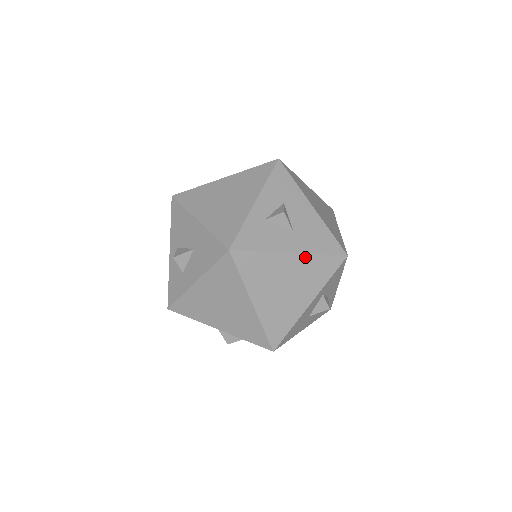
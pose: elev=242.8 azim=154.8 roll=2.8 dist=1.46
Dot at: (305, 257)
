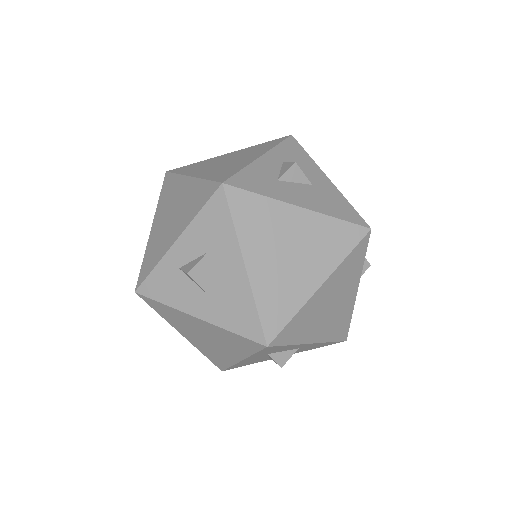
Dot at: (214, 326)
